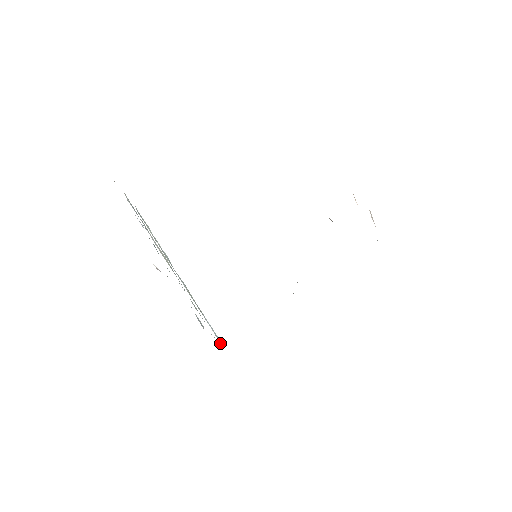
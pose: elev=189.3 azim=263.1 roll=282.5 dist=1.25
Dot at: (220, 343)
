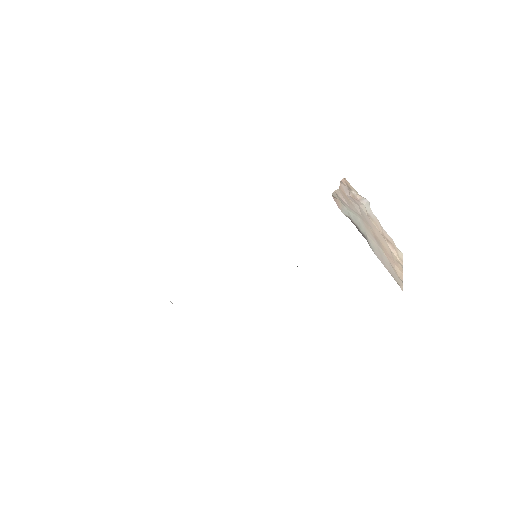
Dot at: occluded
